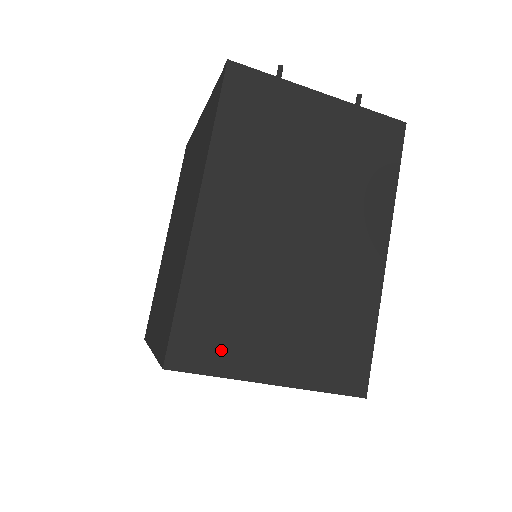
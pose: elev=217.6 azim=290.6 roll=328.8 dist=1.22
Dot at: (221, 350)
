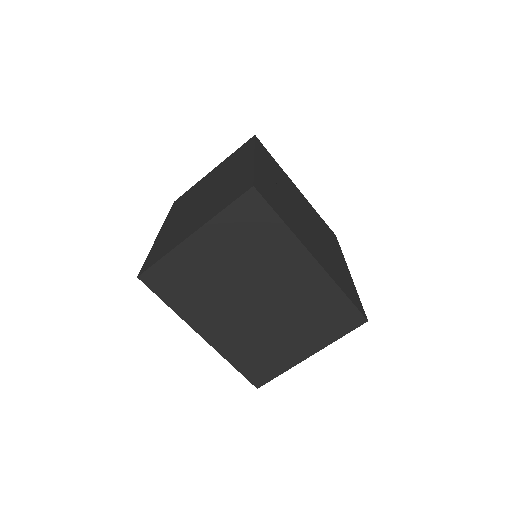
Dot at: (166, 249)
